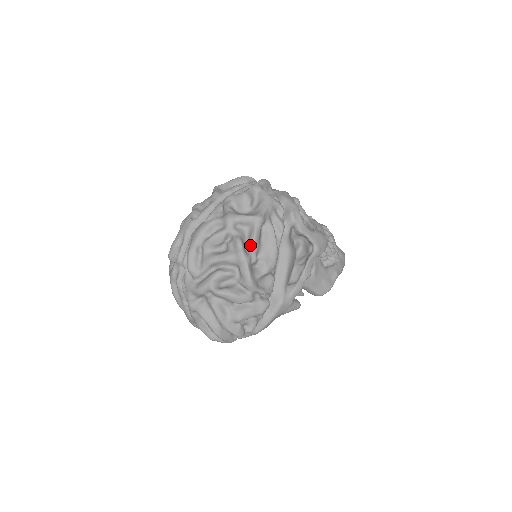
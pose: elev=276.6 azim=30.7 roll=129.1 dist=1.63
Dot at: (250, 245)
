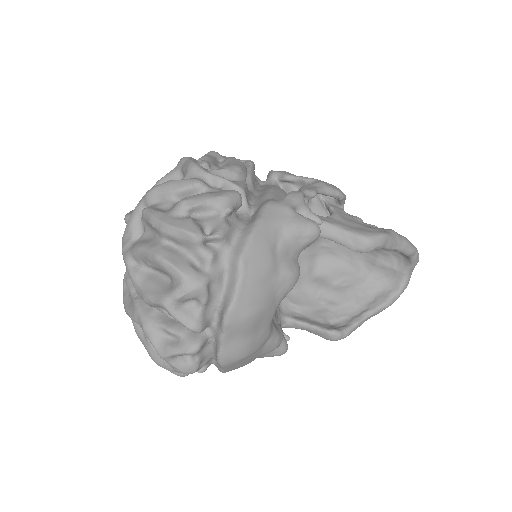
Dot at: occluded
